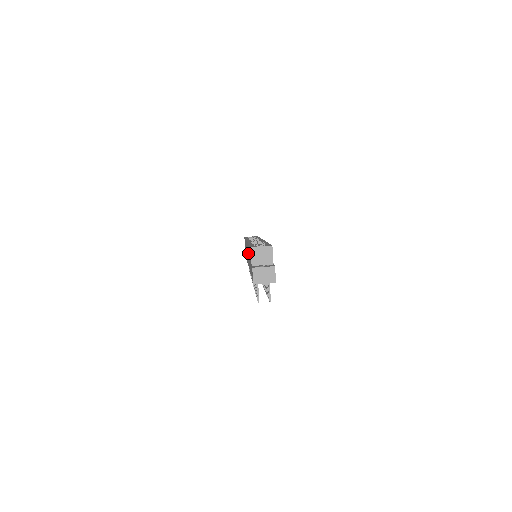
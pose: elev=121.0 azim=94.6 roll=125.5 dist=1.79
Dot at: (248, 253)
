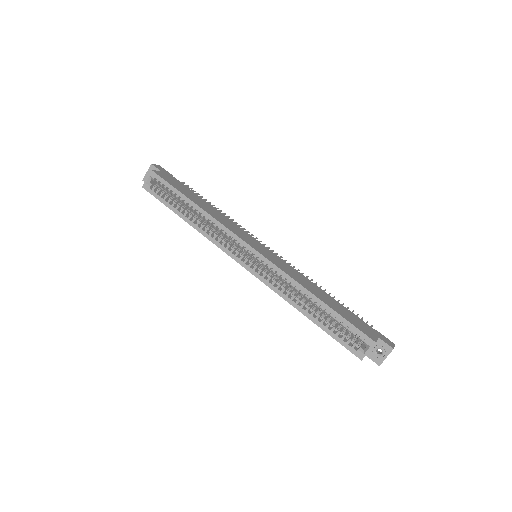
Dot at: occluded
